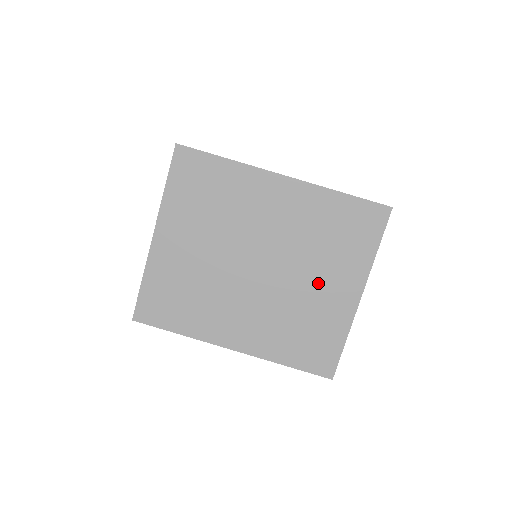
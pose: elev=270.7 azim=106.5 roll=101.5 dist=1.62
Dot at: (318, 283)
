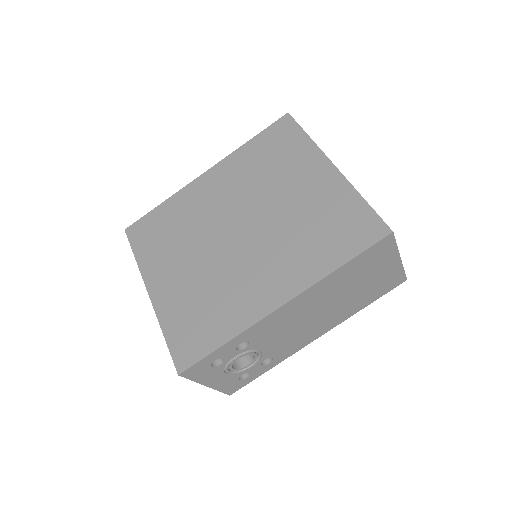
Dot at: (293, 192)
